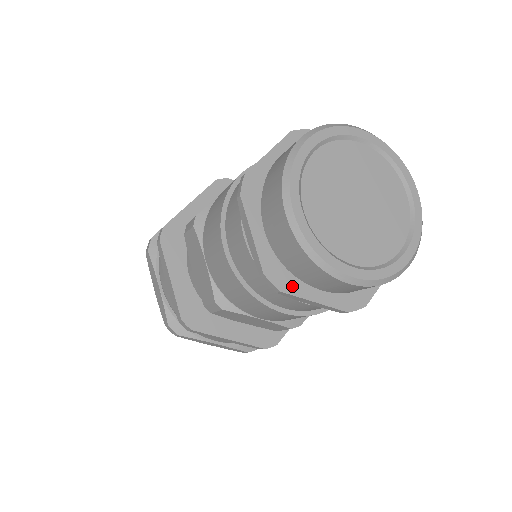
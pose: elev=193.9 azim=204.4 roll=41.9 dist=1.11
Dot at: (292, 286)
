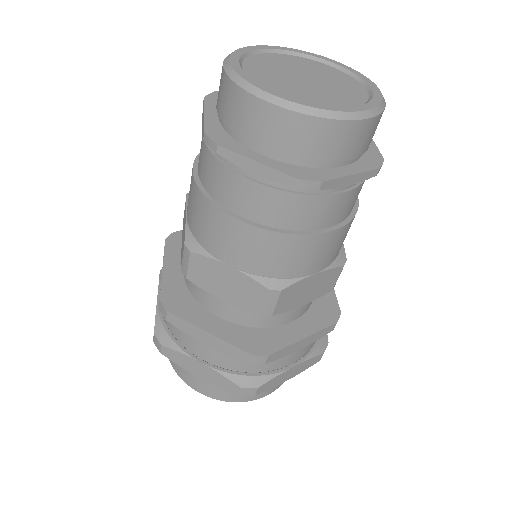
Dot at: (325, 175)
